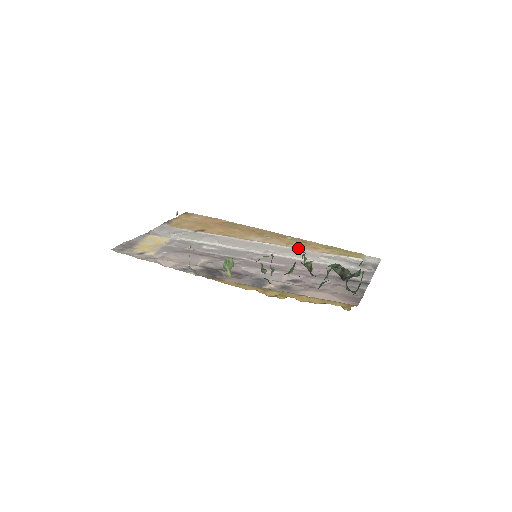
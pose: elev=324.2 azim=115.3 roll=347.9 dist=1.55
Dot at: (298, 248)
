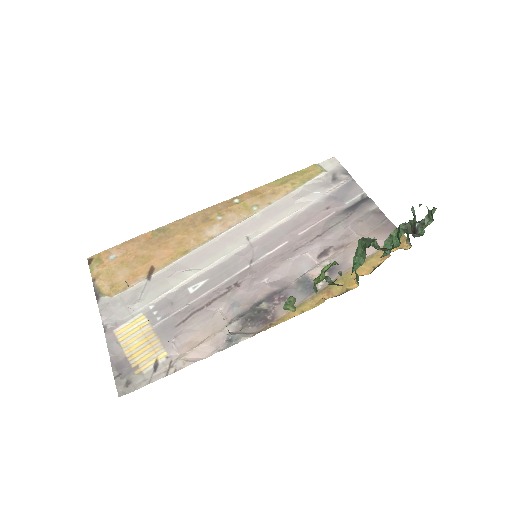
Dot at: (264, 207)
